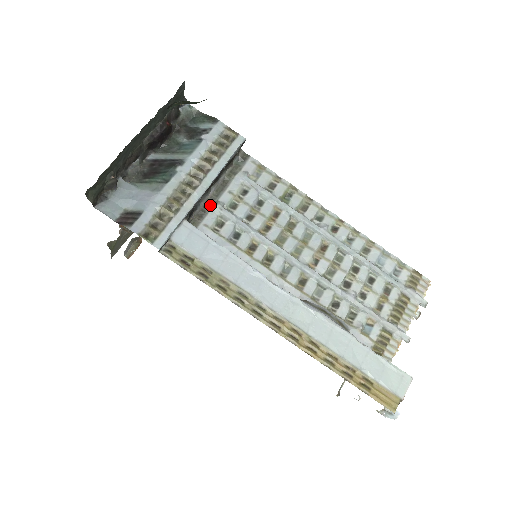
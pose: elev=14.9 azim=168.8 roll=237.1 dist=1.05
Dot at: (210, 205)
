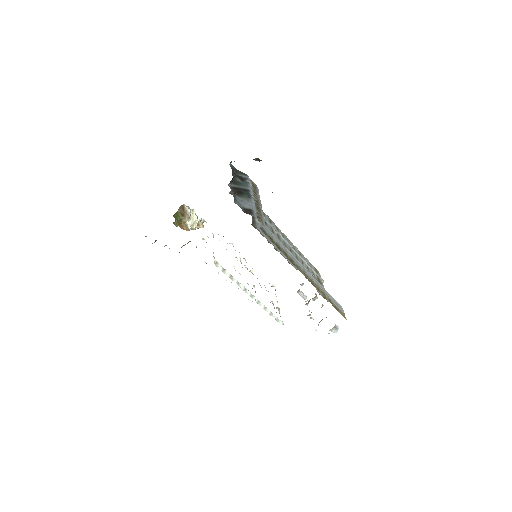
Dot at: (254, 218)
